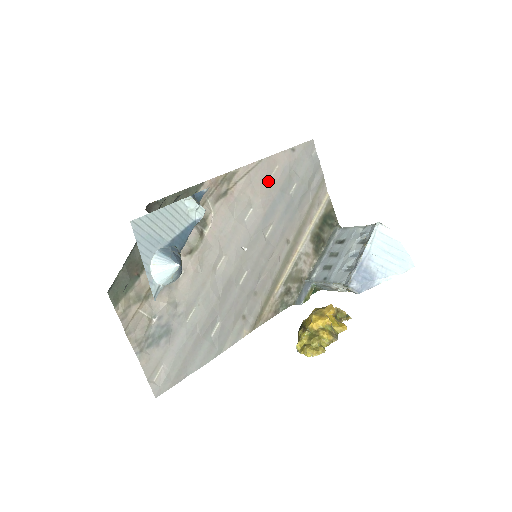
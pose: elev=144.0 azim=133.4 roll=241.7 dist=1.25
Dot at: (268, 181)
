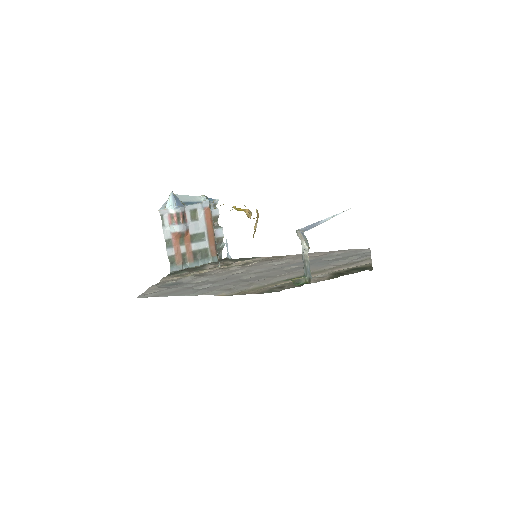
Dot at: (310, 257)
